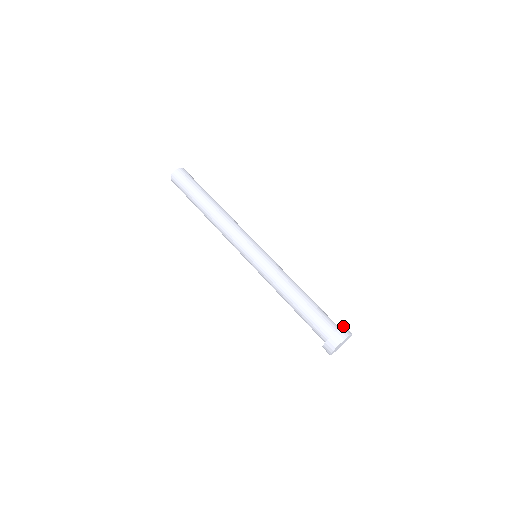
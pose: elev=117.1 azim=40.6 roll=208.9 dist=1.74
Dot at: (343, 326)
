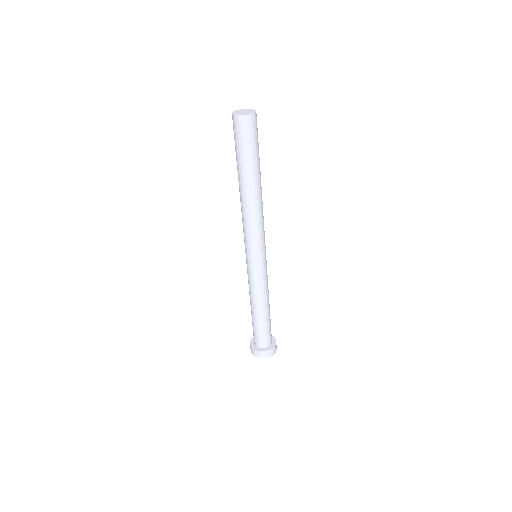
Dot at: occluded
